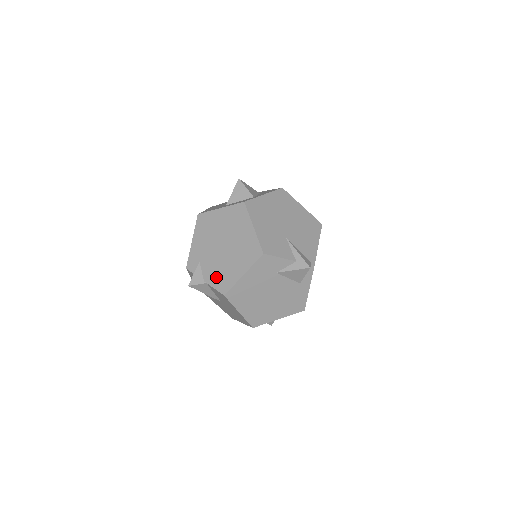
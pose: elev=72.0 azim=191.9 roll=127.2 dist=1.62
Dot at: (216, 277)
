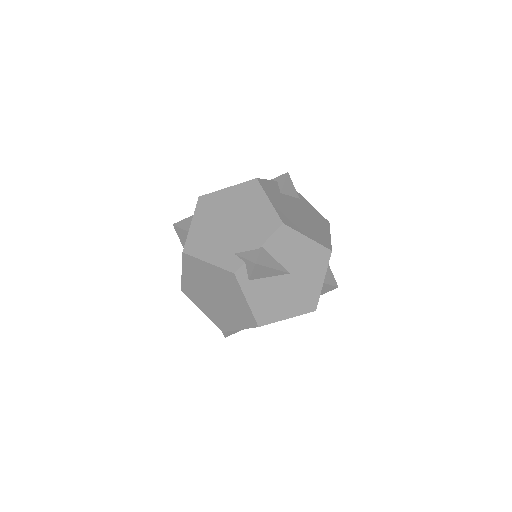
Dot at: (259, 232)
